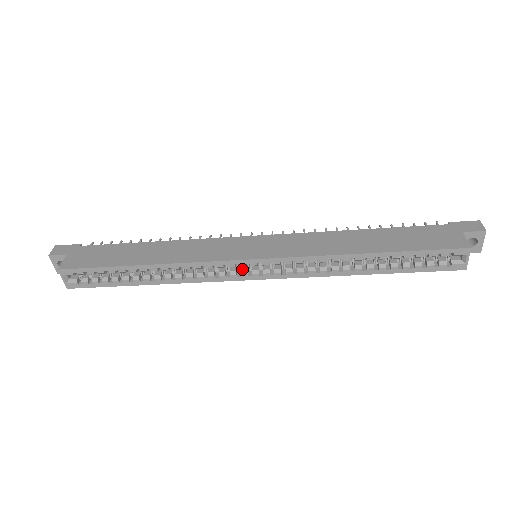
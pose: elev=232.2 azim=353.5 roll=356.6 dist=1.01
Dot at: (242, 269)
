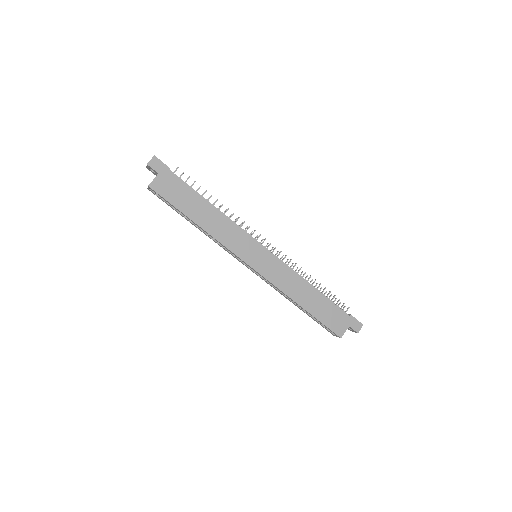
Dot at: occluded
